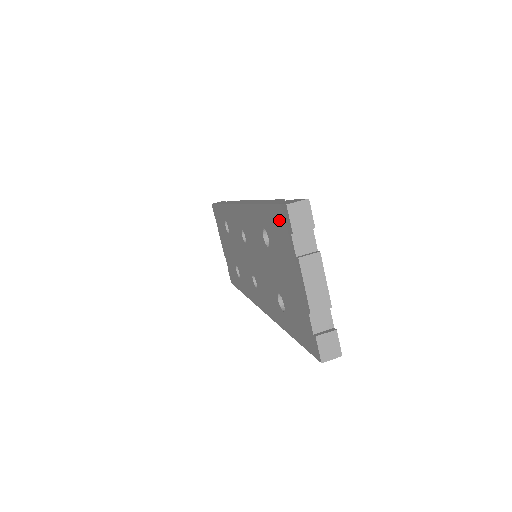
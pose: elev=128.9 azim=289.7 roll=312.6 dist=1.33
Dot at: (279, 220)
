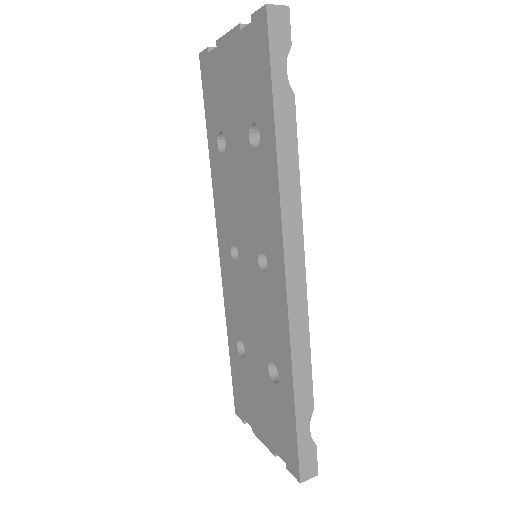
Dot at: (207, 81)
